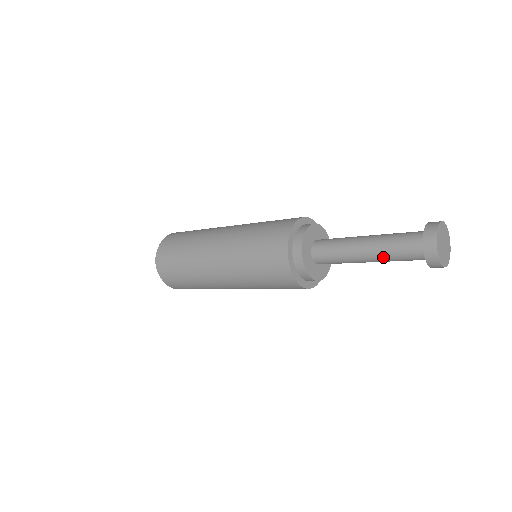
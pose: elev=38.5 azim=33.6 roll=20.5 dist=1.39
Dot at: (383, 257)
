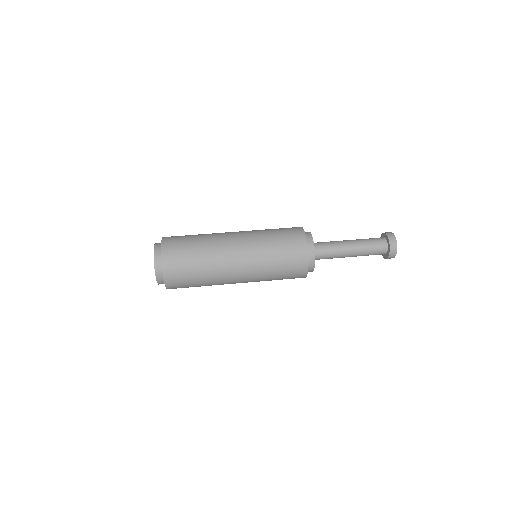
Dot at: (362, 251)
